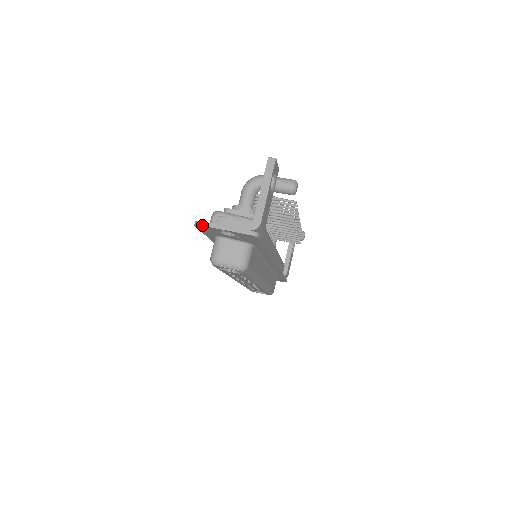
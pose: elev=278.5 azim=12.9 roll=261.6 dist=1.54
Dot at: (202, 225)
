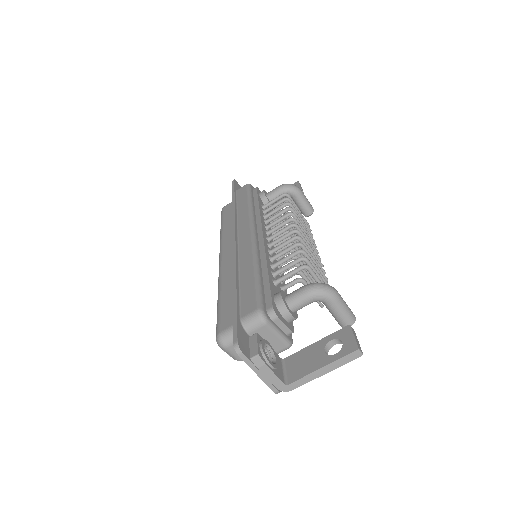
Dot at: (241, 358)
